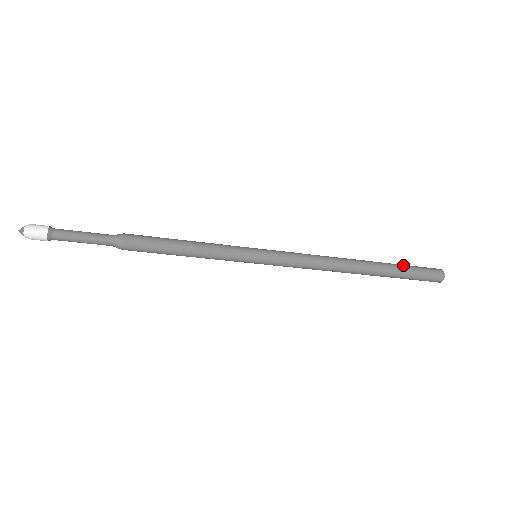
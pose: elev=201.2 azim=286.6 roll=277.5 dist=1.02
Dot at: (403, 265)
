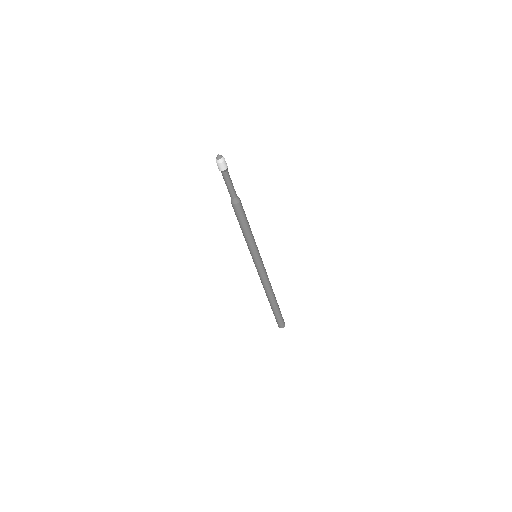
Dot at: occluded
